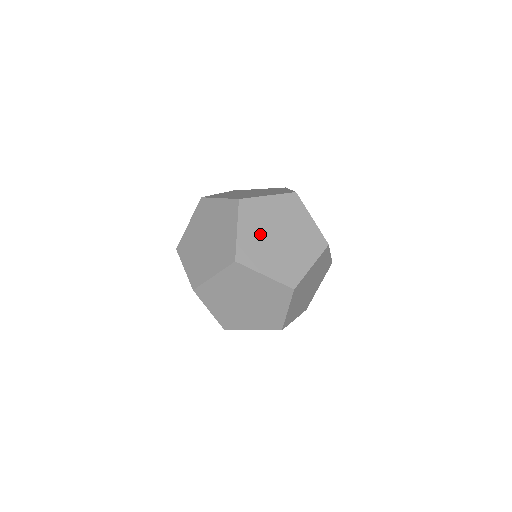
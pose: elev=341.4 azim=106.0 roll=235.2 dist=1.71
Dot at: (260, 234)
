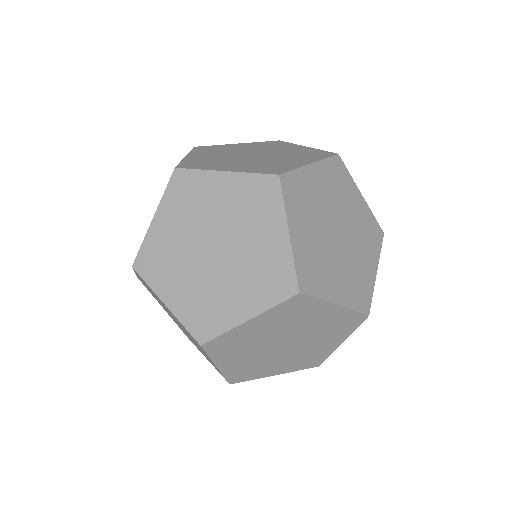
Dot at: (317, 234)
